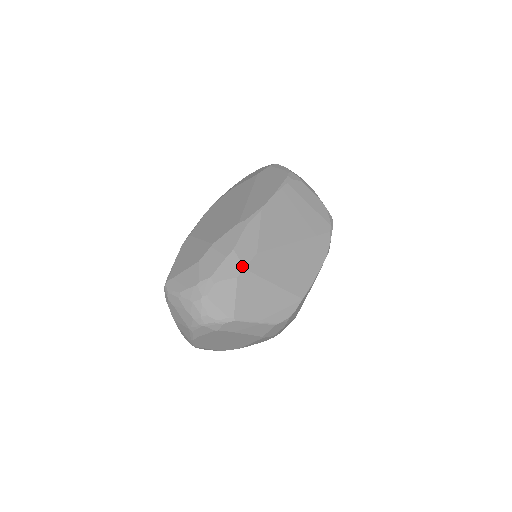
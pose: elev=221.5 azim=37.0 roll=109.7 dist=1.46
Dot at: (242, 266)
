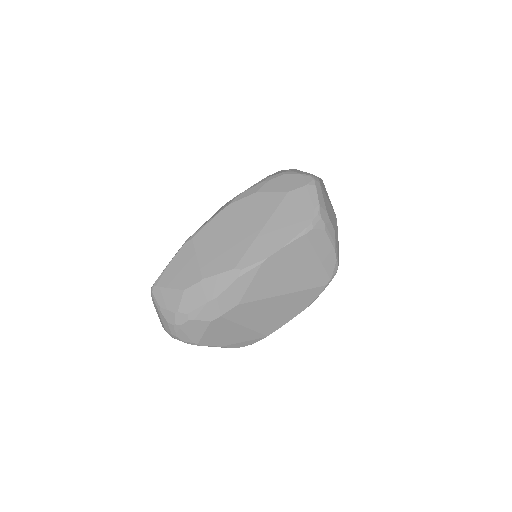
Dot at: (219, 314)
